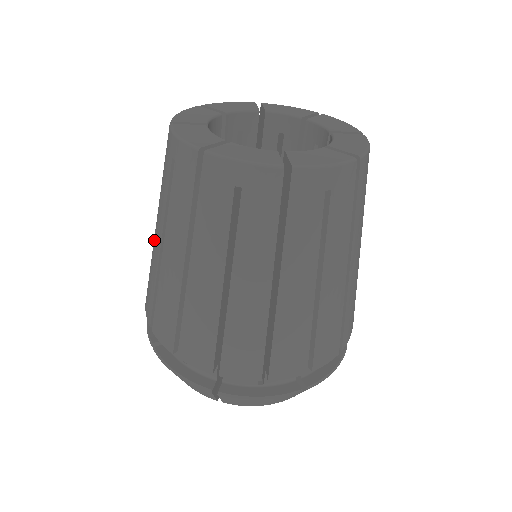
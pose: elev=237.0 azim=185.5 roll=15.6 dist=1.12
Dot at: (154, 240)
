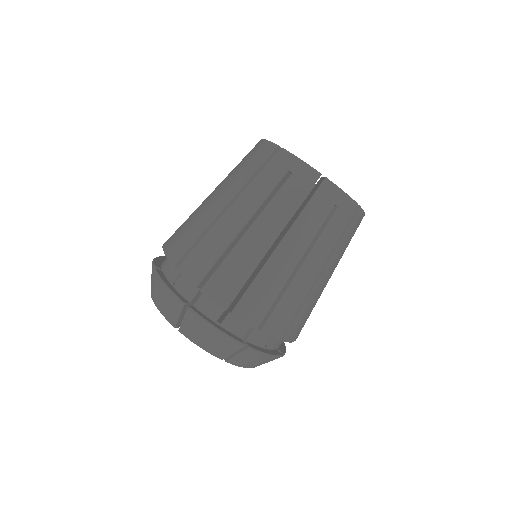
Dot at: occluded
